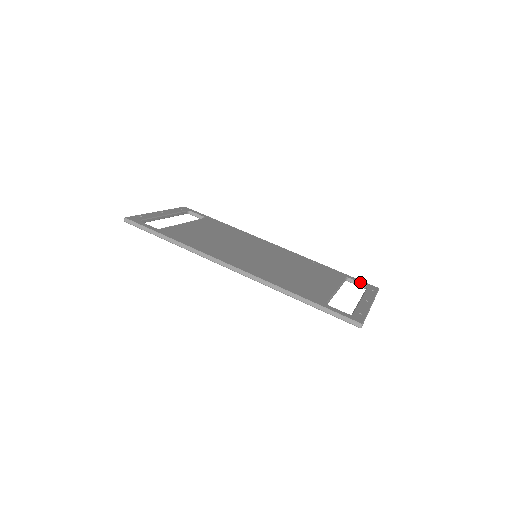
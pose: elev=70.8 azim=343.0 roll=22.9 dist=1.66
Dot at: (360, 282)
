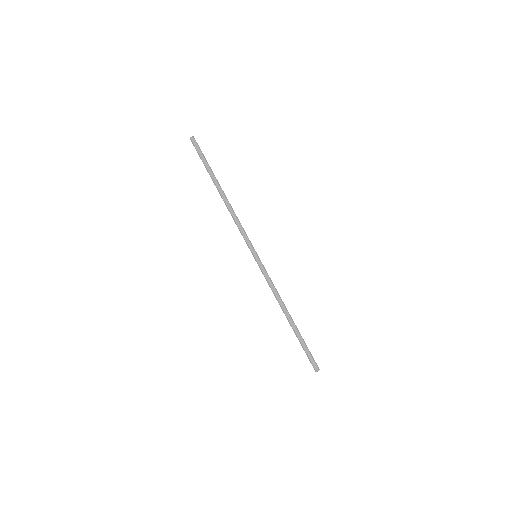
Dot at: occluded
